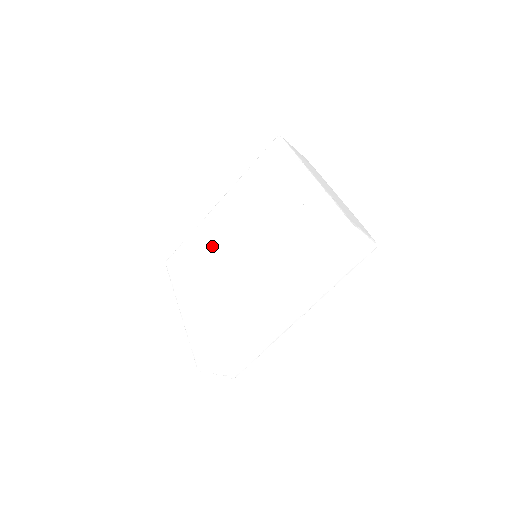
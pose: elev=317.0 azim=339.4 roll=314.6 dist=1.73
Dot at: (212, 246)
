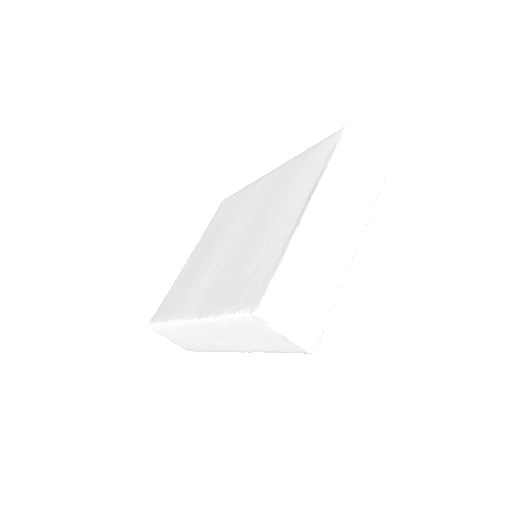
Dot at: (233, 217)
